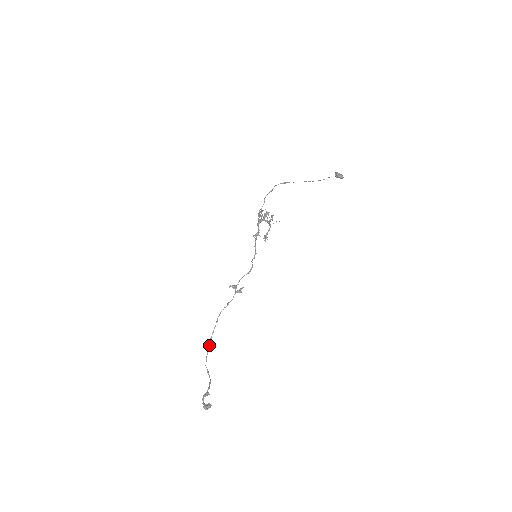
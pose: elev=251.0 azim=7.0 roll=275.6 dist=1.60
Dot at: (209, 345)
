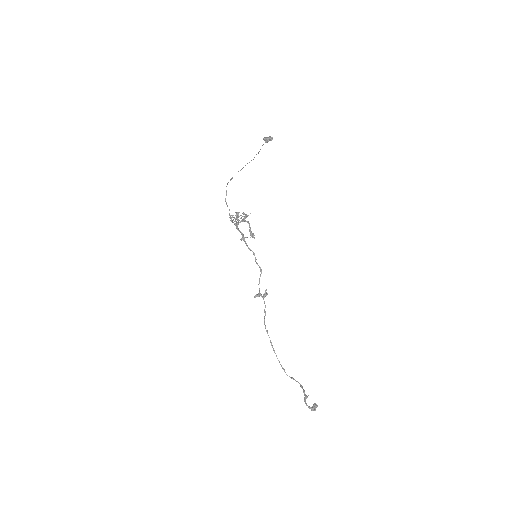
Dot at: occluded
